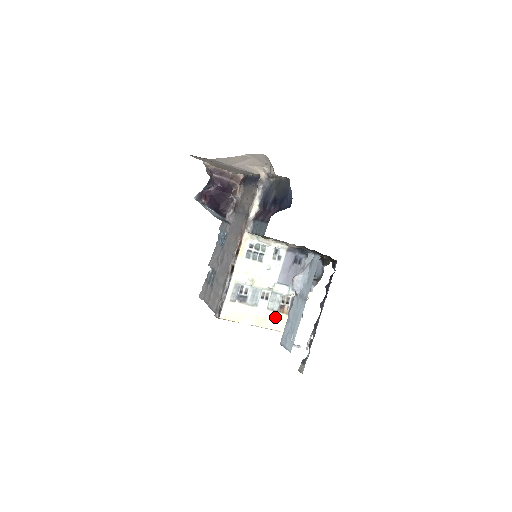
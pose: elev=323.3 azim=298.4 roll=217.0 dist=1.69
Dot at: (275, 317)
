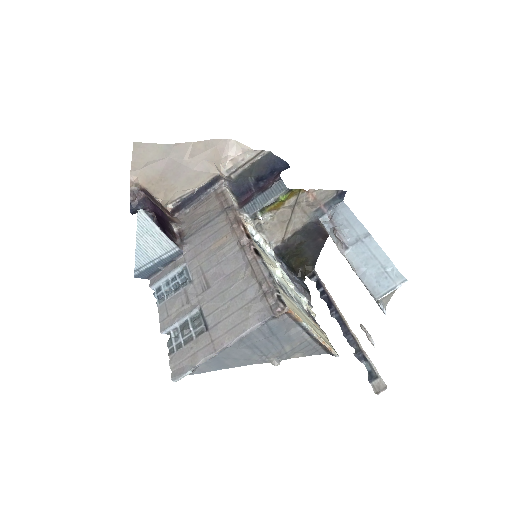
Dot at: (315, 326)
